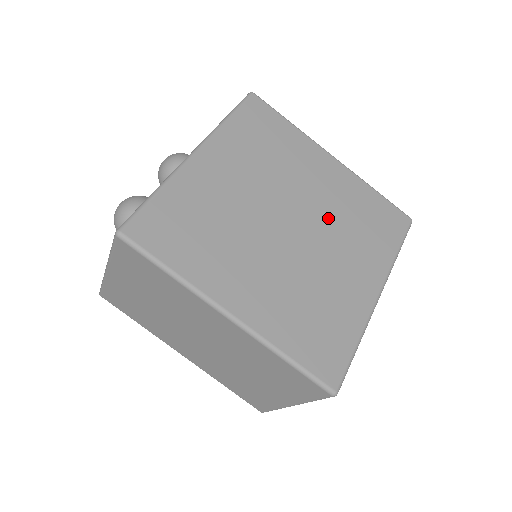
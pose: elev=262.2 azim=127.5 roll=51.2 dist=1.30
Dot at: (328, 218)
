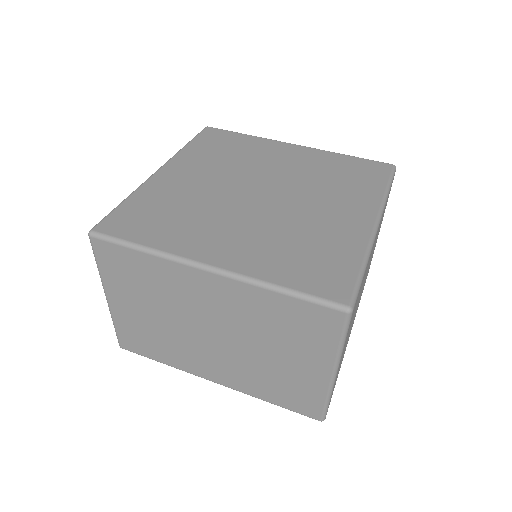
Dot at: (300, 182)
